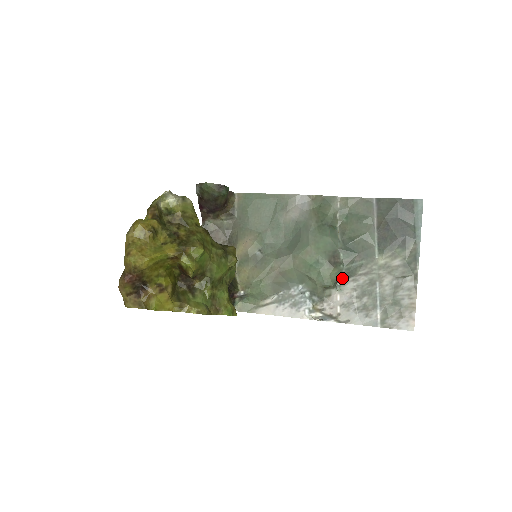
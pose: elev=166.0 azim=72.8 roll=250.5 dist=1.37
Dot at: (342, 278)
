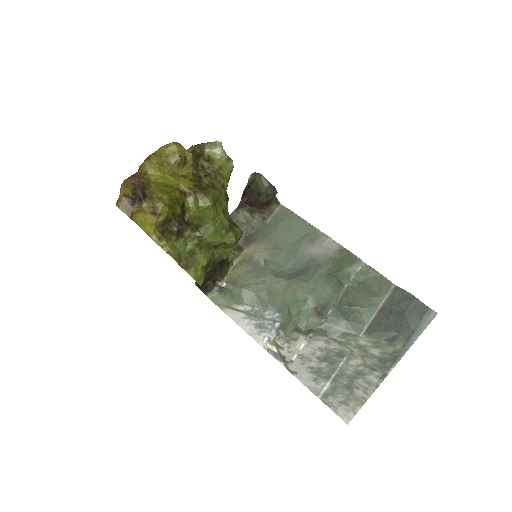
Dot at: (317, 332)
